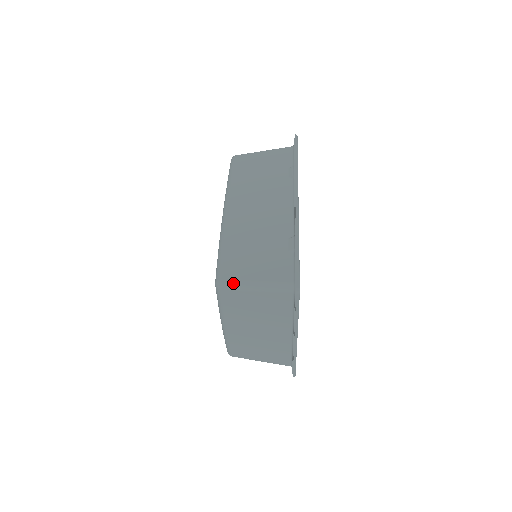
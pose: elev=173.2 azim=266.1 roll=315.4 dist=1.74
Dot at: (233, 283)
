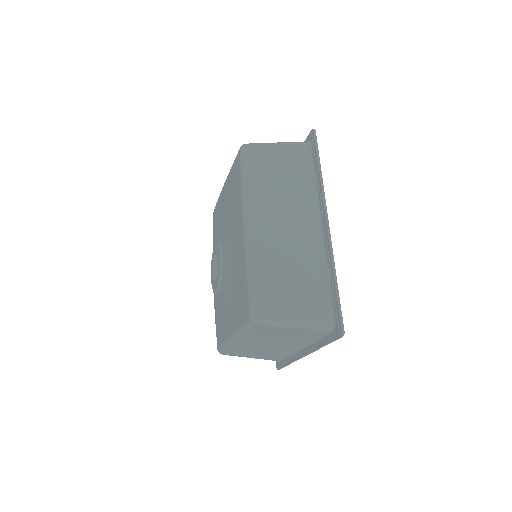
Dot at: (272, 319)
